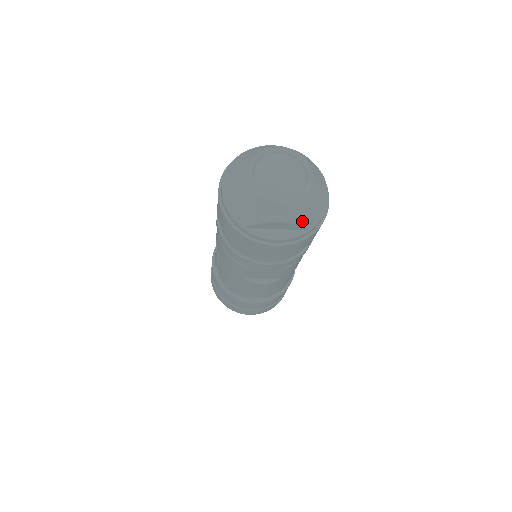
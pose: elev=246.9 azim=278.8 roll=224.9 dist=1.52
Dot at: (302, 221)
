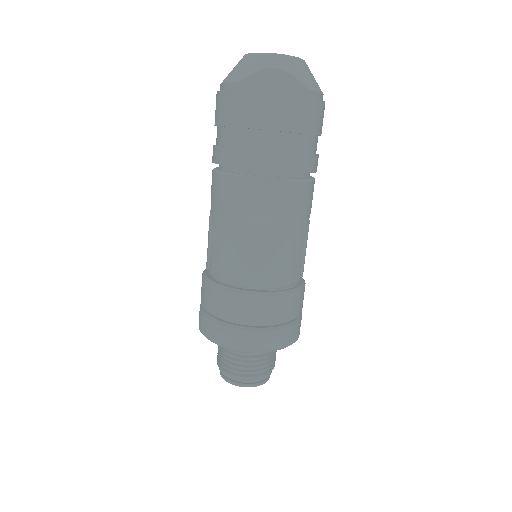
Dot at: (298, 75)
